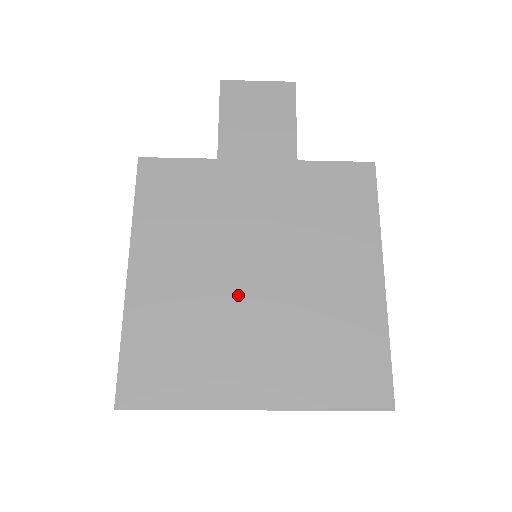
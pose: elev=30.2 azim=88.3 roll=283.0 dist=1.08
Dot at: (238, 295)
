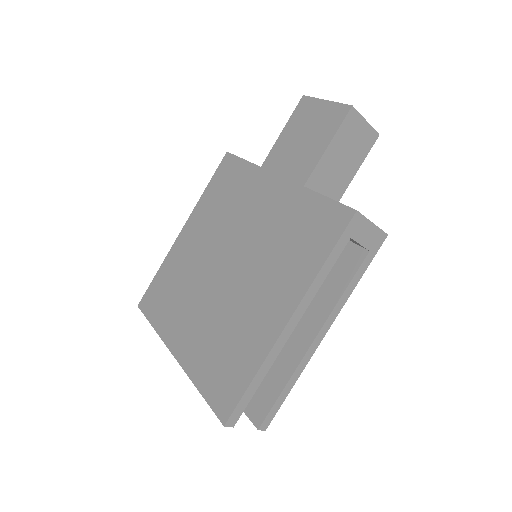
Dot at: (210, 276)
